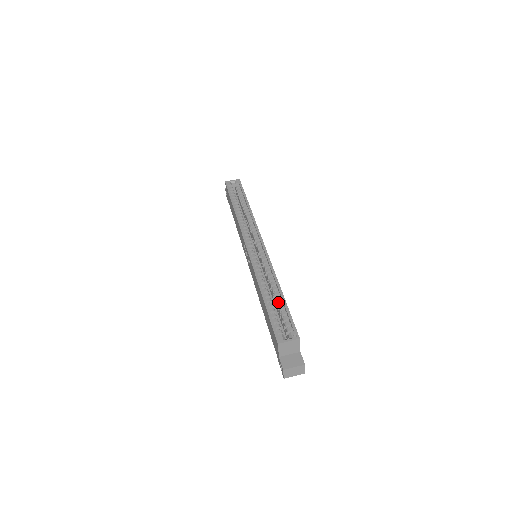
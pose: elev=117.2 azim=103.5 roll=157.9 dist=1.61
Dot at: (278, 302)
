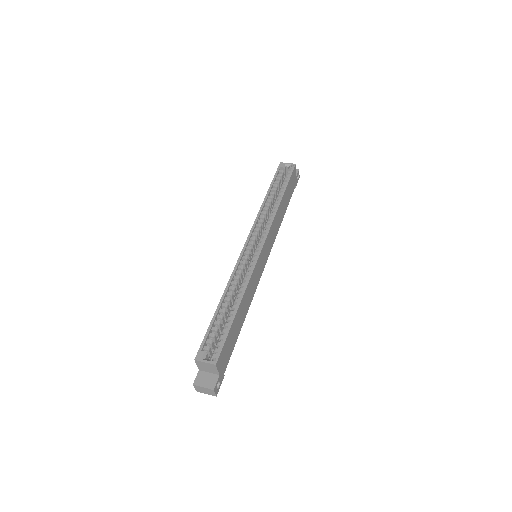
Dot at: (228, 317)
